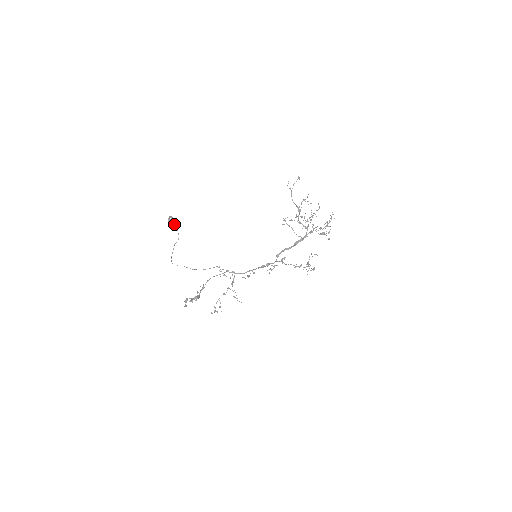
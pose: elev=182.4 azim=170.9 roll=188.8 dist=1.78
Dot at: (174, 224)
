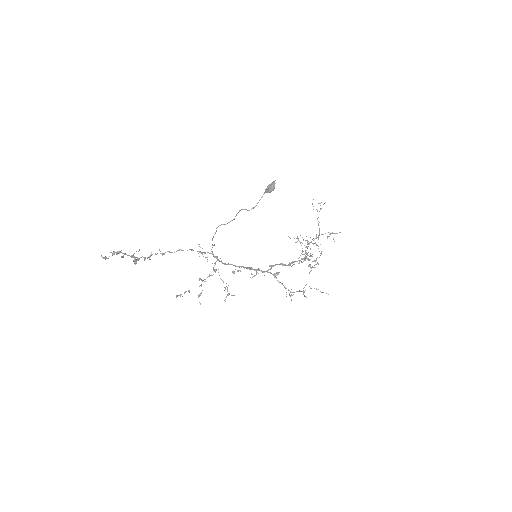
Dot at: (267, 190)
